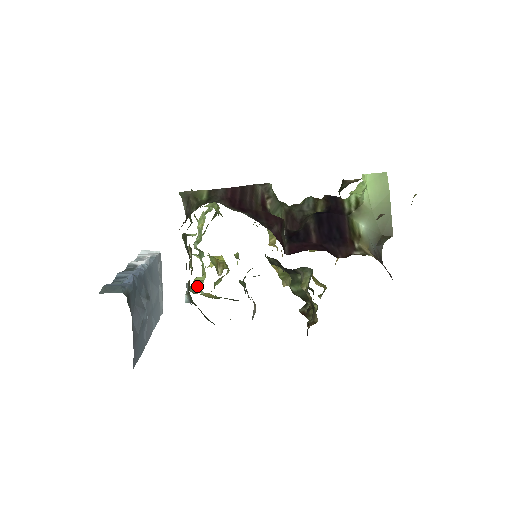
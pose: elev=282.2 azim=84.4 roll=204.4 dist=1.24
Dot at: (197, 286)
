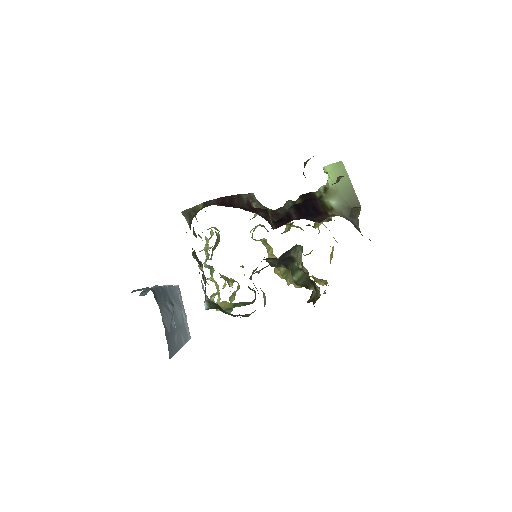
Dot at: (213, 297)
